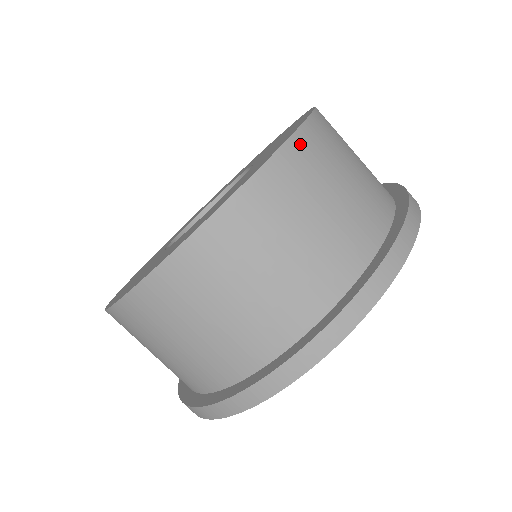
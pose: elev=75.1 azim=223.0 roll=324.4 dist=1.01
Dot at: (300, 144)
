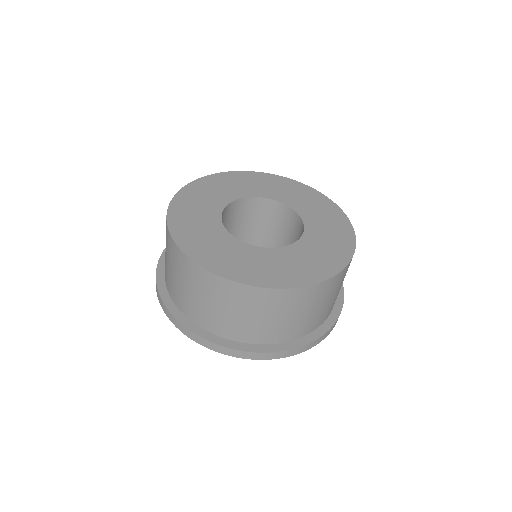
Dot at: (310, 290)
